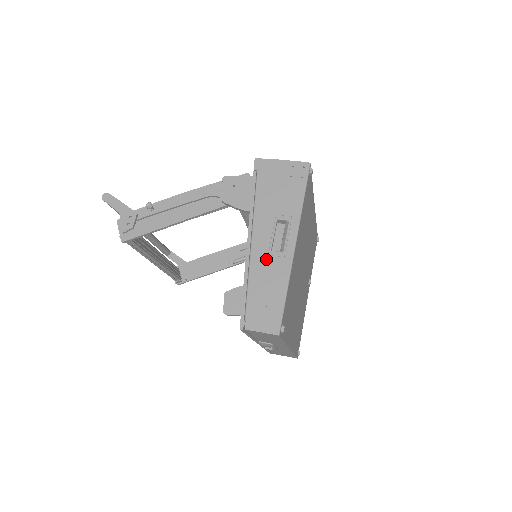
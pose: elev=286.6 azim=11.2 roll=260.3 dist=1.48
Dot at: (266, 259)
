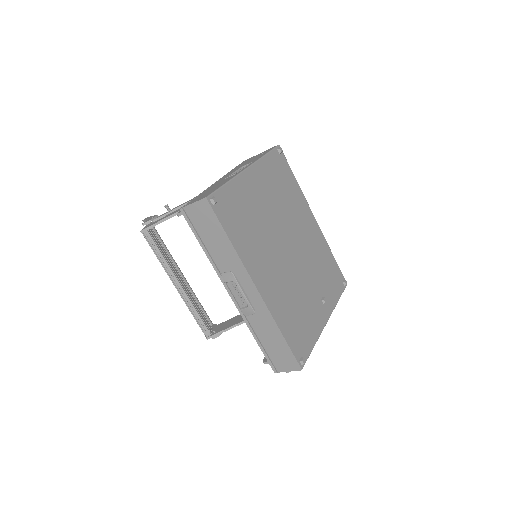
Dot at: occluded
